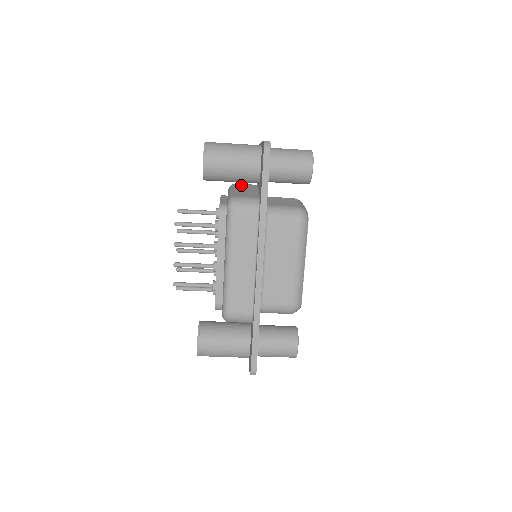
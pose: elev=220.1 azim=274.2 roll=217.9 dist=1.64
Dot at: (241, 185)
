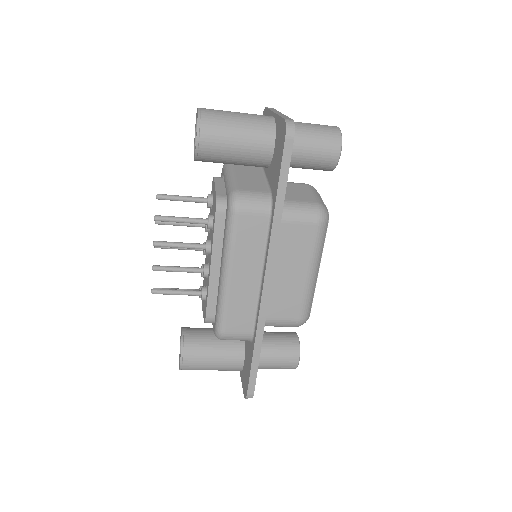
Dot at: occluded
